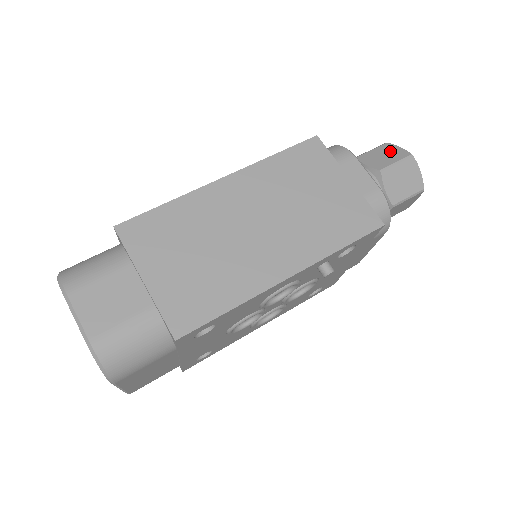
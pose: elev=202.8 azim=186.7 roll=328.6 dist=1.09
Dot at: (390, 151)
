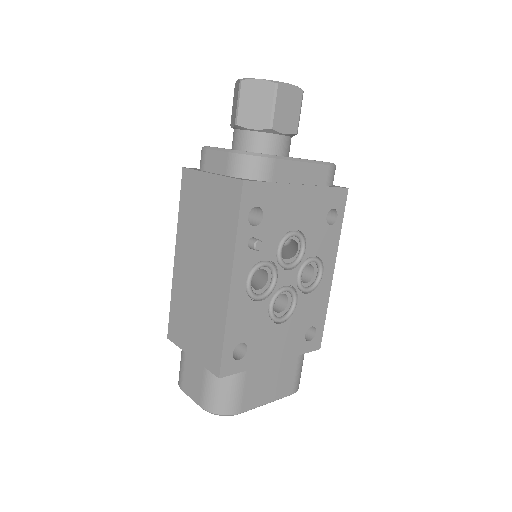
Dot at: (235, 94)
